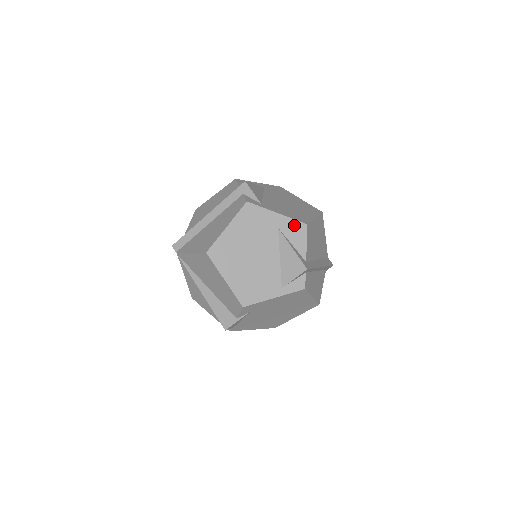
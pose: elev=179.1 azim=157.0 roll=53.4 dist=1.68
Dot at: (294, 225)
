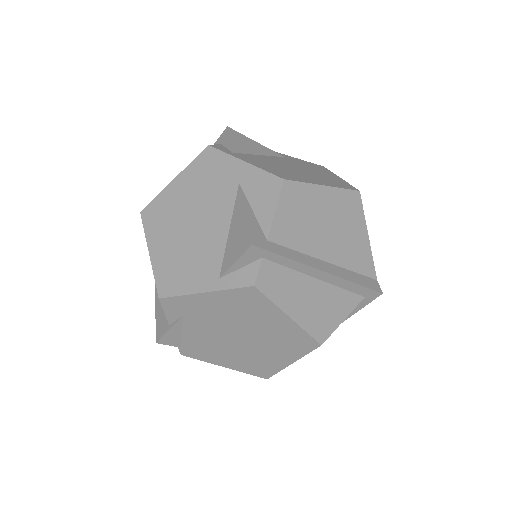
Dot at: (263, 180)
